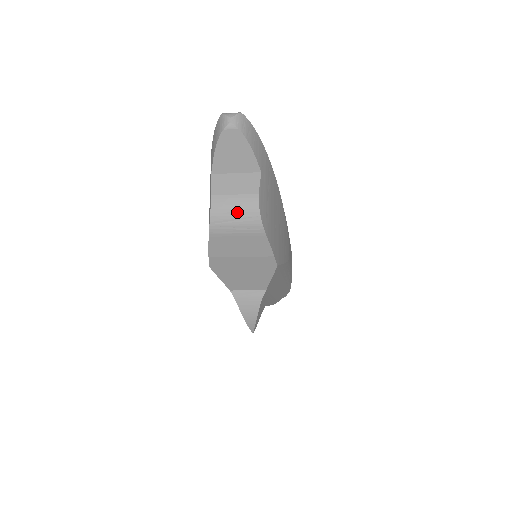
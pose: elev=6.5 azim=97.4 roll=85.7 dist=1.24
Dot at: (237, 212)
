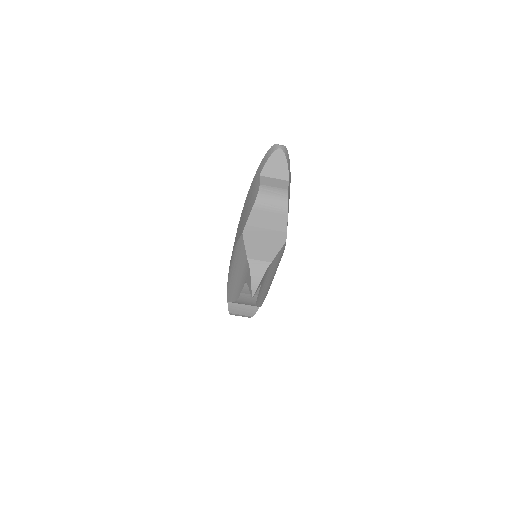
Dot at: (274, 196)
